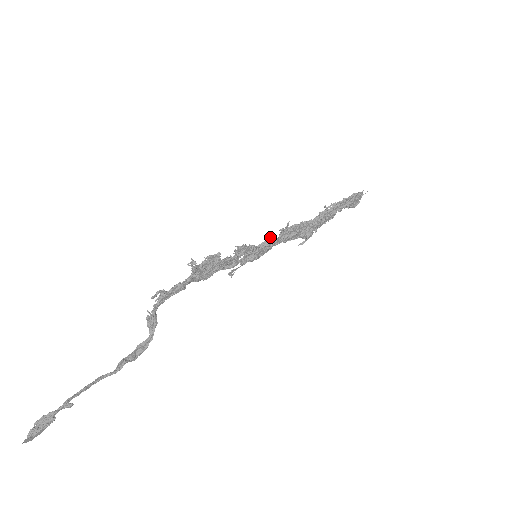
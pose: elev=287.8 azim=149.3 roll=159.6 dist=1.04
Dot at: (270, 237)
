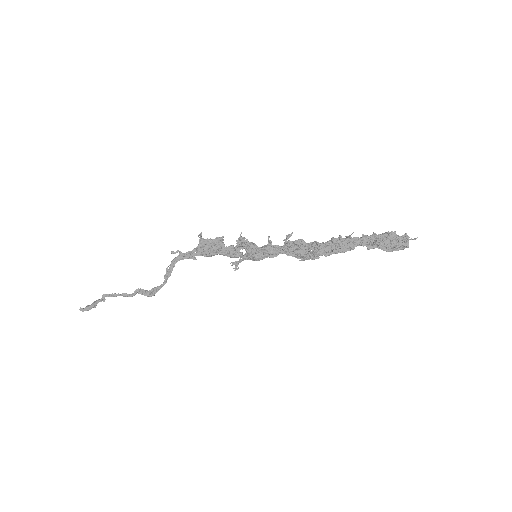
Dot at: (268, 239)
